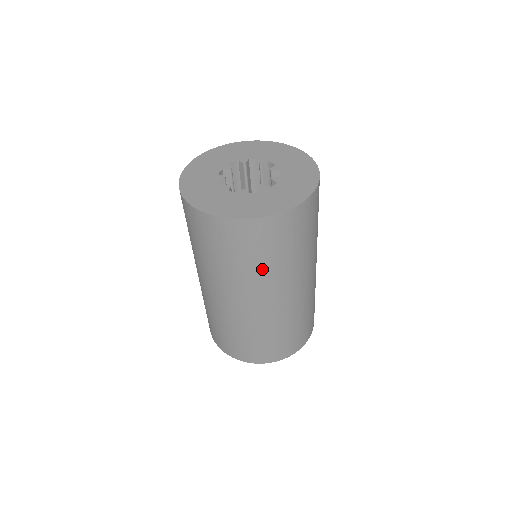
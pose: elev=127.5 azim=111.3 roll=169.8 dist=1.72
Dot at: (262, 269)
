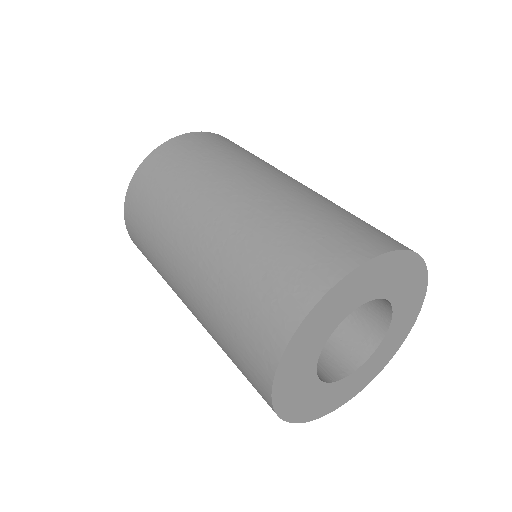
Dot at: (235, 156)
